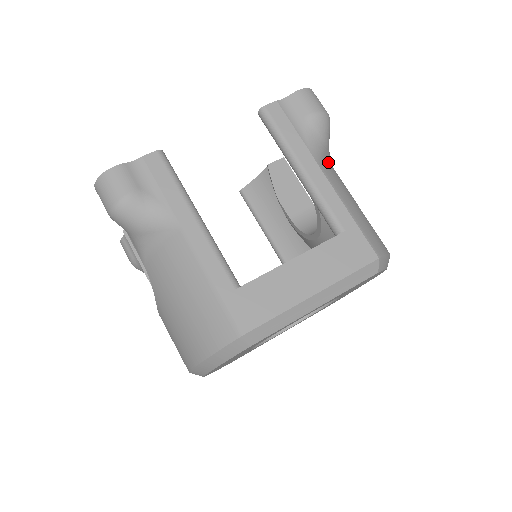
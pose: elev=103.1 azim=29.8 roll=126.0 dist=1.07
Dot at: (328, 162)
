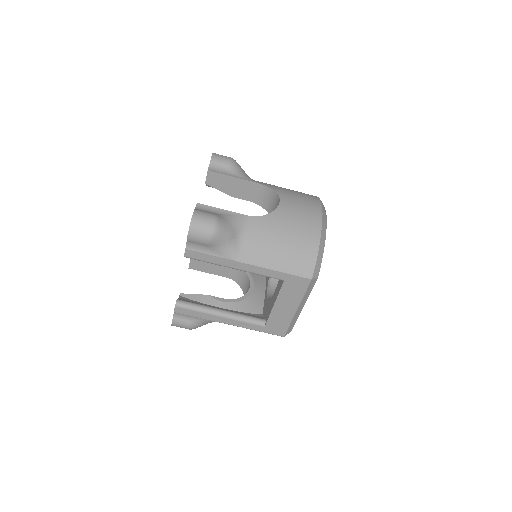
Dot at: (242, 240)
